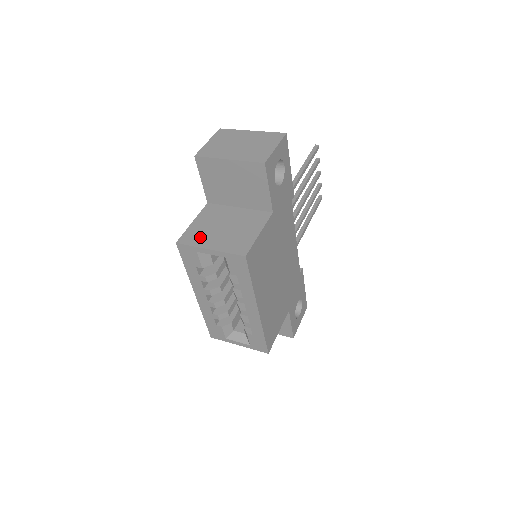
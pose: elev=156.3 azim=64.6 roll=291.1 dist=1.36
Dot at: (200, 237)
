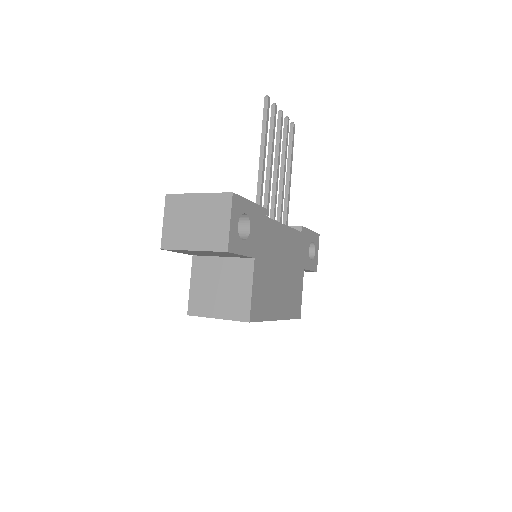
Dot at: (204, 305)
